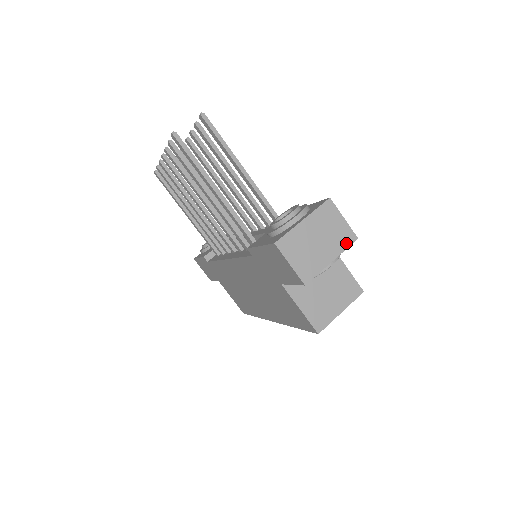
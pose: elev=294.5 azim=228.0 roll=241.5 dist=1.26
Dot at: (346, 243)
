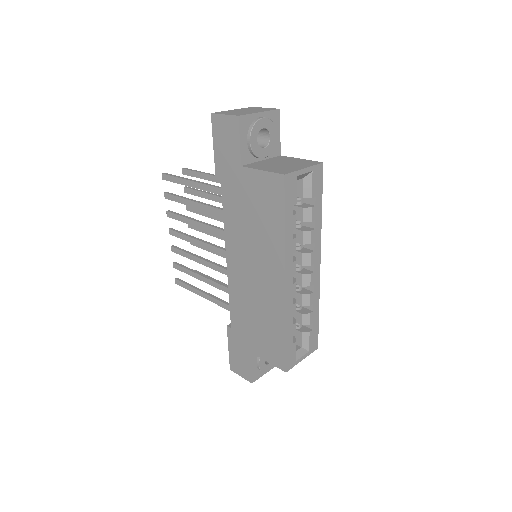
Dot at: (270, 110)
